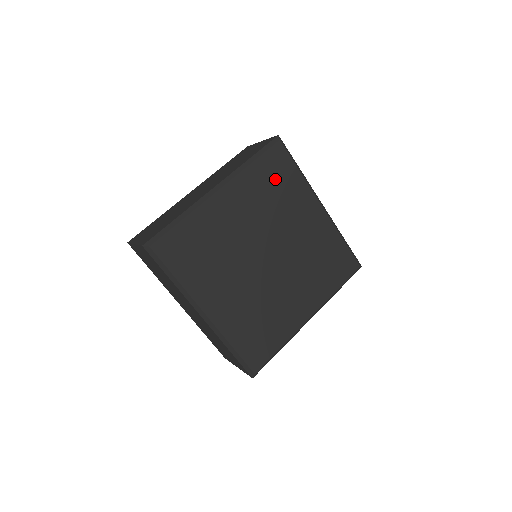
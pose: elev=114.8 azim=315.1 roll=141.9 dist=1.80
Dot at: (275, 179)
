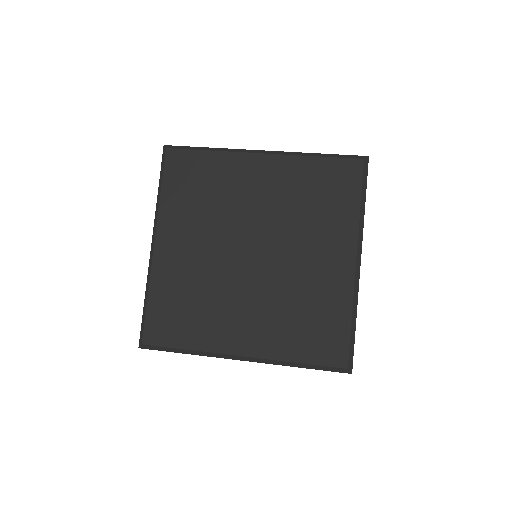
Dot at: (326, 190)
